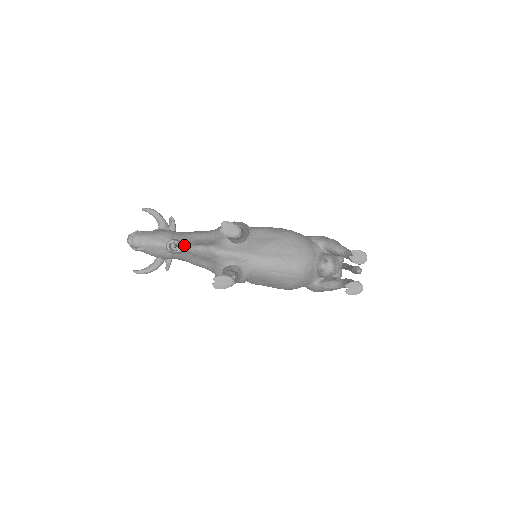
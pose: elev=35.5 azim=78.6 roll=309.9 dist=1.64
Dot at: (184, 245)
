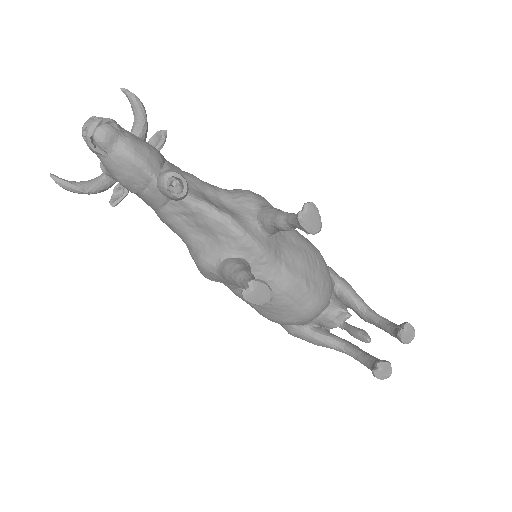
Dot at: occluded
